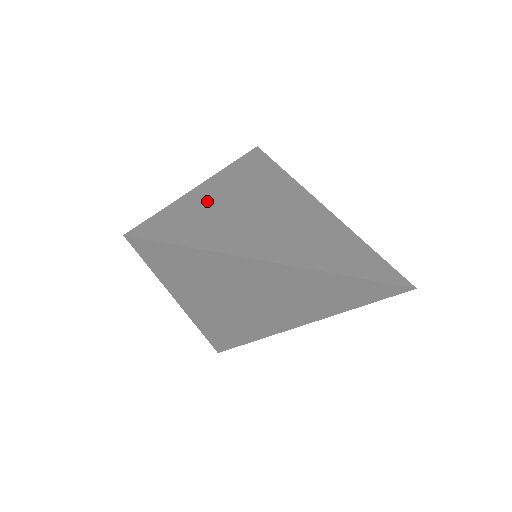
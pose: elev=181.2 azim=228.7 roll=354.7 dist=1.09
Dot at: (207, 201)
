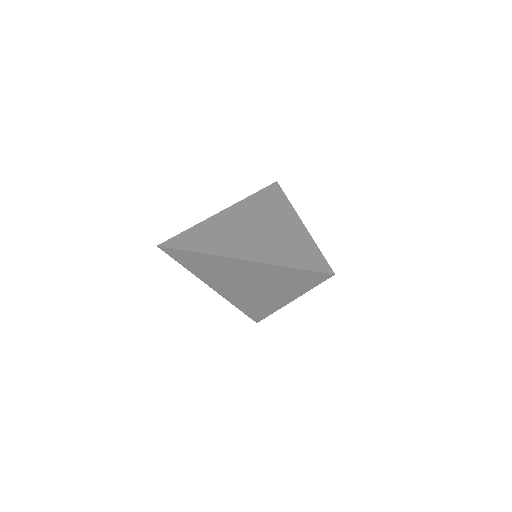
Dot at: (215, 224)
